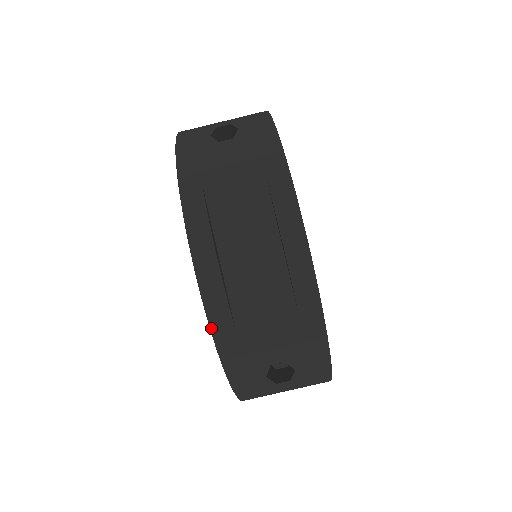
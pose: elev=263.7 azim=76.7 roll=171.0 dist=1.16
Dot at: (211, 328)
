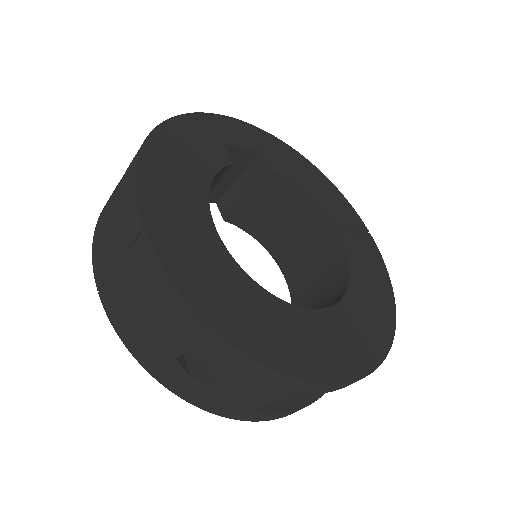
Dot at: occluded
